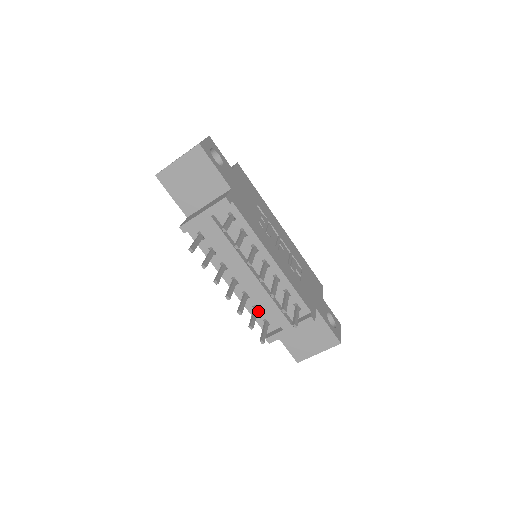
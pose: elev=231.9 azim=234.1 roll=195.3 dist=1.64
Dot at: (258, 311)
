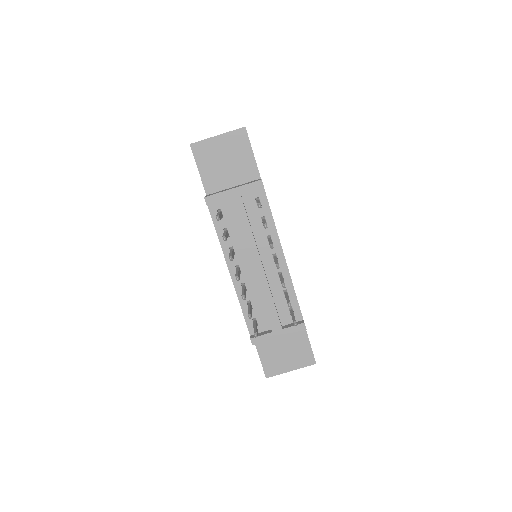
Dot at: occluded
